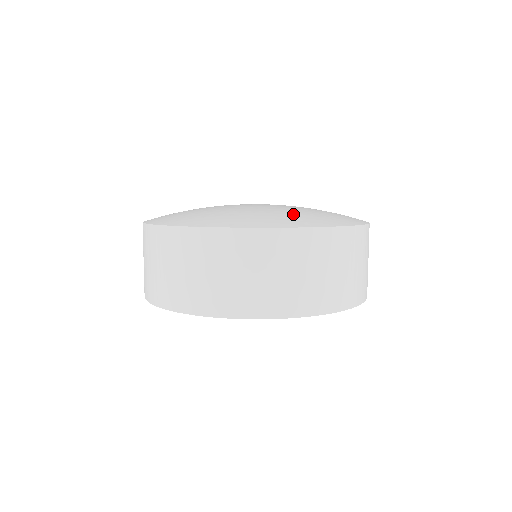
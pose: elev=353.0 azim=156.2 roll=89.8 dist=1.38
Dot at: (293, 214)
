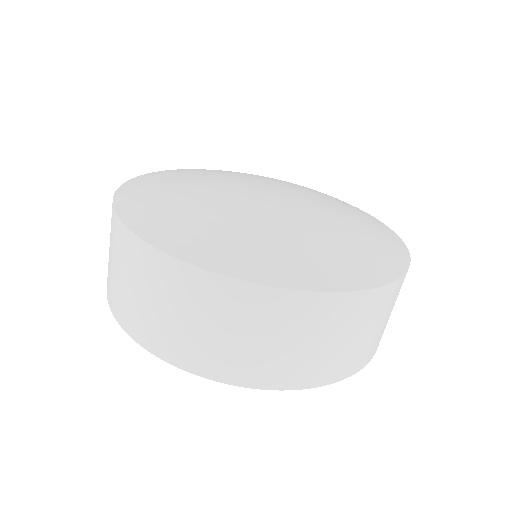
Dot at: (368, 233)
